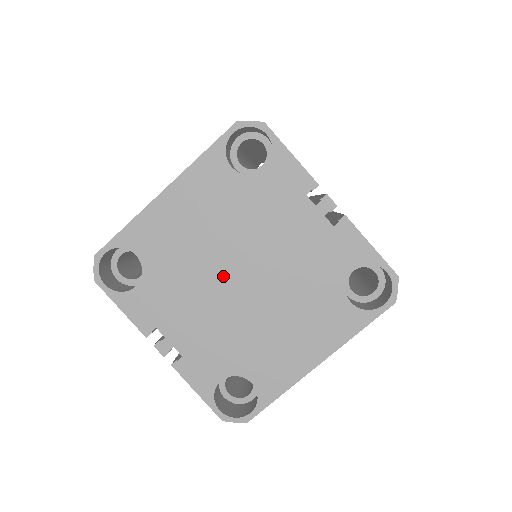
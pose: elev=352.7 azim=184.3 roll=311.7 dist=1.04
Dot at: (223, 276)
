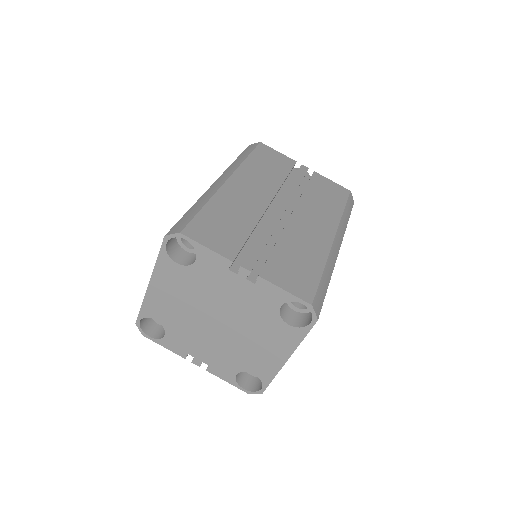
Dot at: (207, 323)
